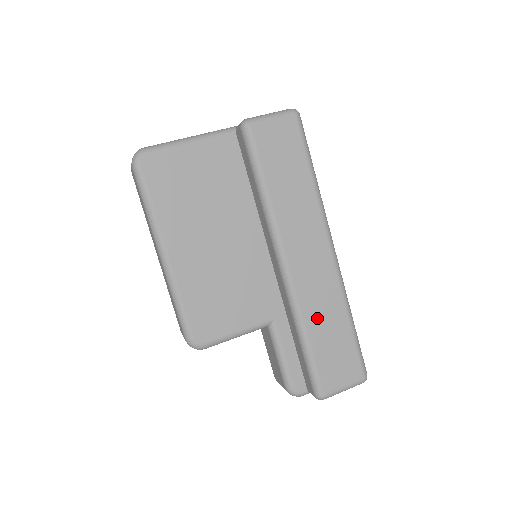
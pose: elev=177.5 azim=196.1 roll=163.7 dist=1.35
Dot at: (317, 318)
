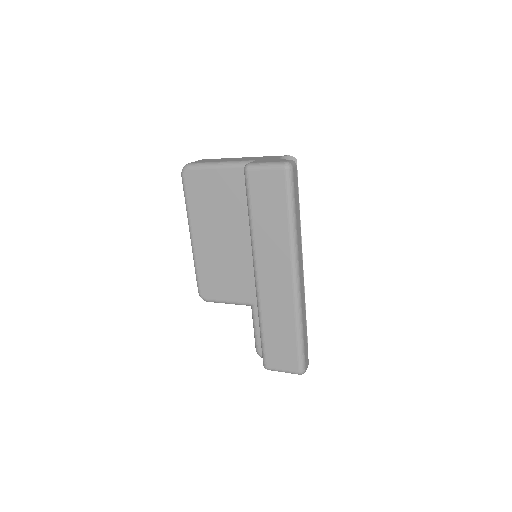
Dot at: (272, 319)
